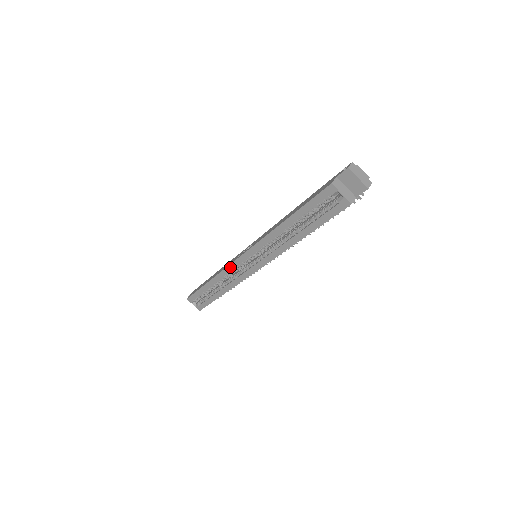
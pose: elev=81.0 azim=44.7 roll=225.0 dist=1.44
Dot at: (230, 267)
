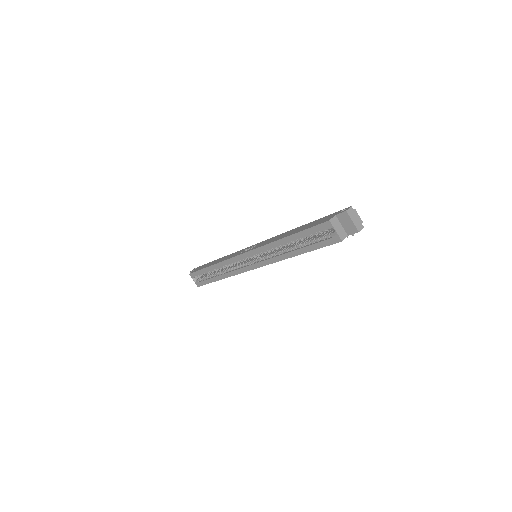
Dot at: (232, 260)
